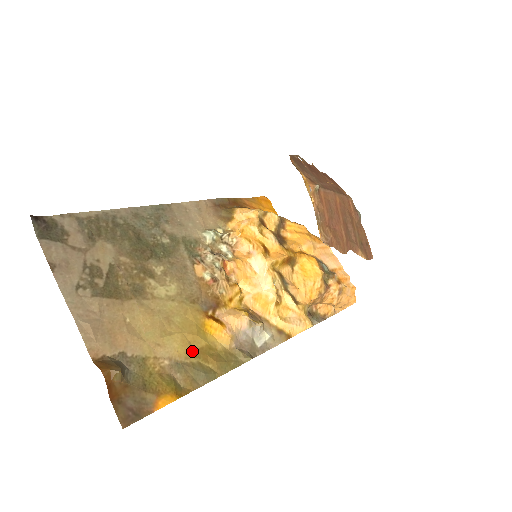
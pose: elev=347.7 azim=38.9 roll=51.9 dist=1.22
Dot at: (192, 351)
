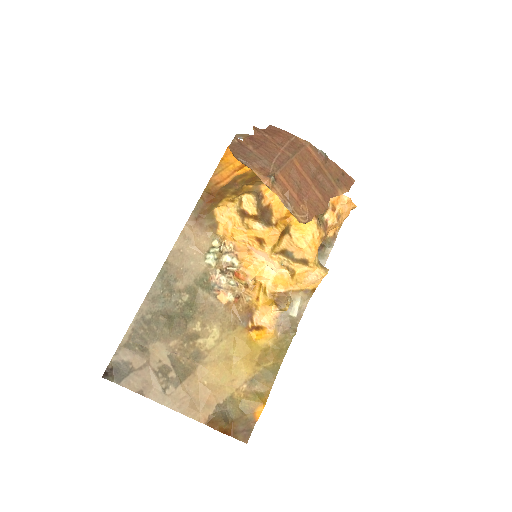
Dot at: (255, 364)
